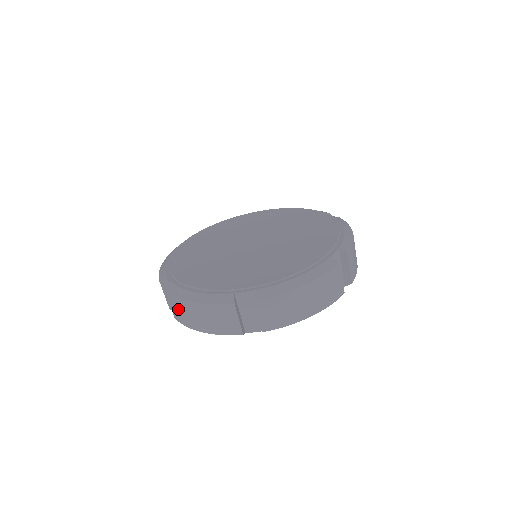
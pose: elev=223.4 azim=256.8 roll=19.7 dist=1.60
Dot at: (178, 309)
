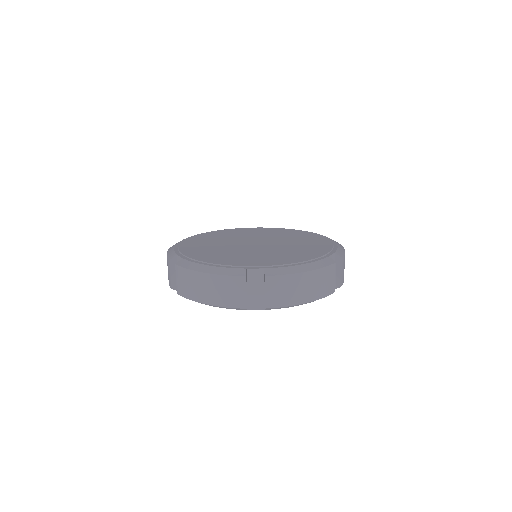
Dot at: (187, 282)
